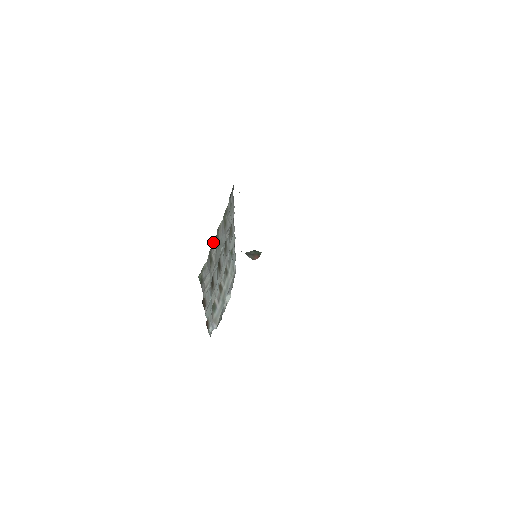
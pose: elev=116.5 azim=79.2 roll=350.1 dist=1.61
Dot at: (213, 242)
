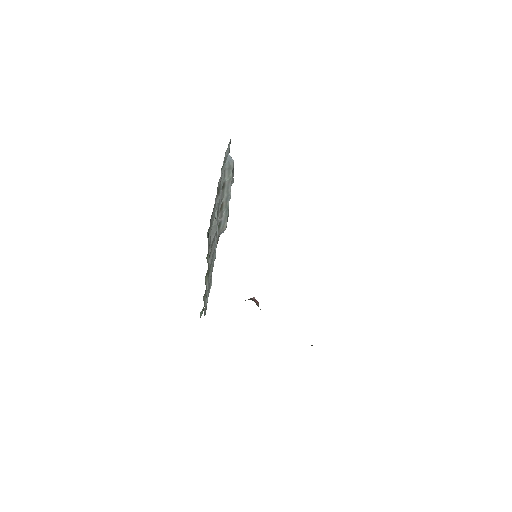
Dot at: occluded
